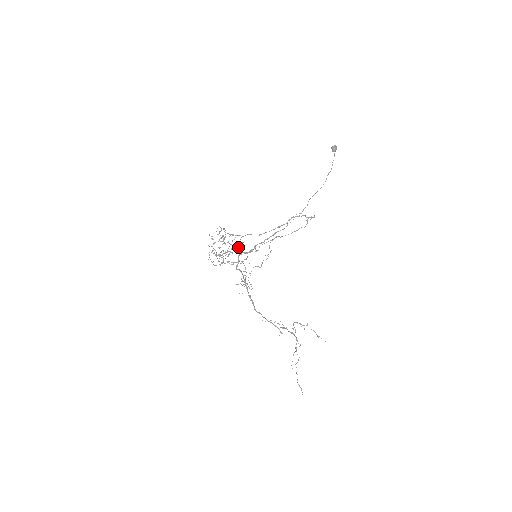
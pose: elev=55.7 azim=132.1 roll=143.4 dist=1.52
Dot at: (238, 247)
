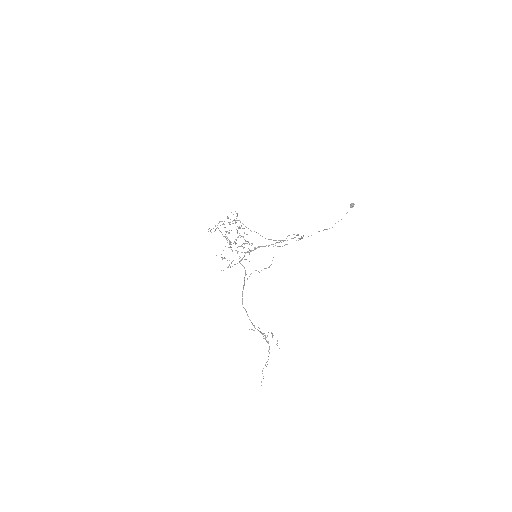
Dot at: occluded
